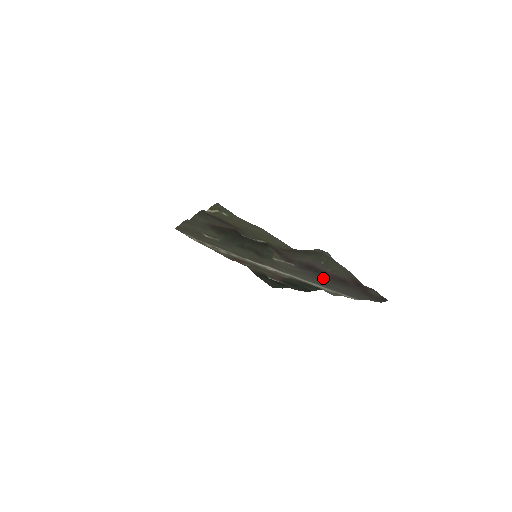
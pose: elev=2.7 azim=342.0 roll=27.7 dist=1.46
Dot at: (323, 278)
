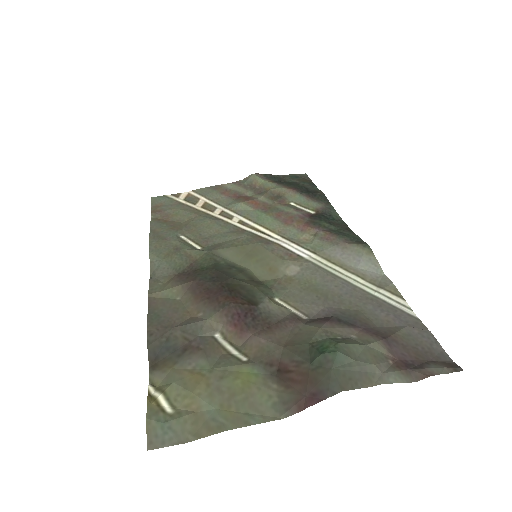
Dot at: (353, 314)
